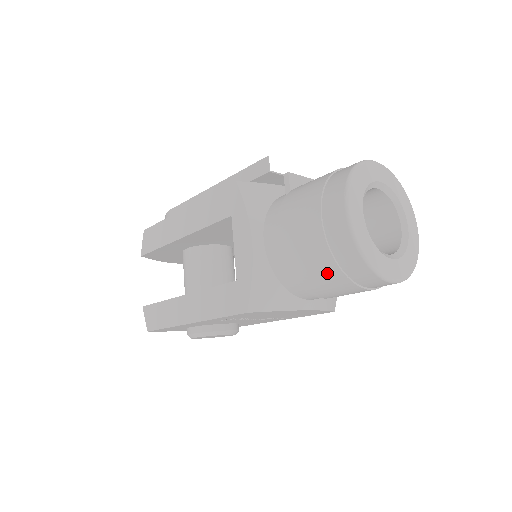
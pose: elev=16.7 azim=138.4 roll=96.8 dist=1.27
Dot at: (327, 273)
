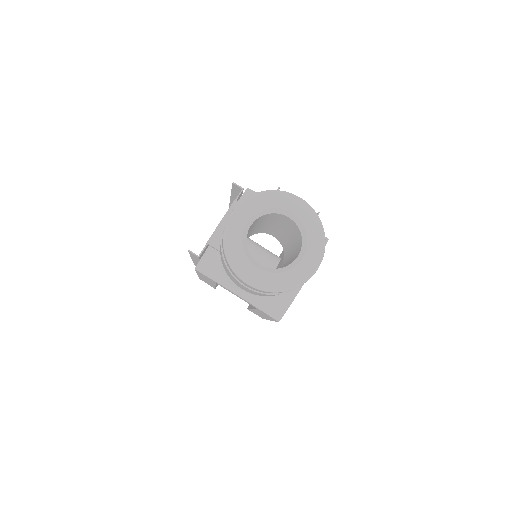
Dot at: occluded
